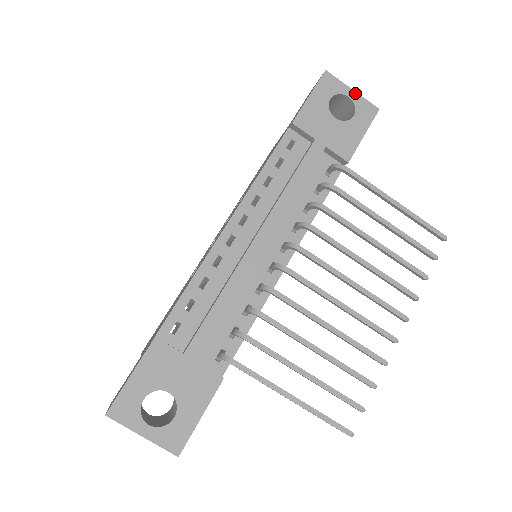
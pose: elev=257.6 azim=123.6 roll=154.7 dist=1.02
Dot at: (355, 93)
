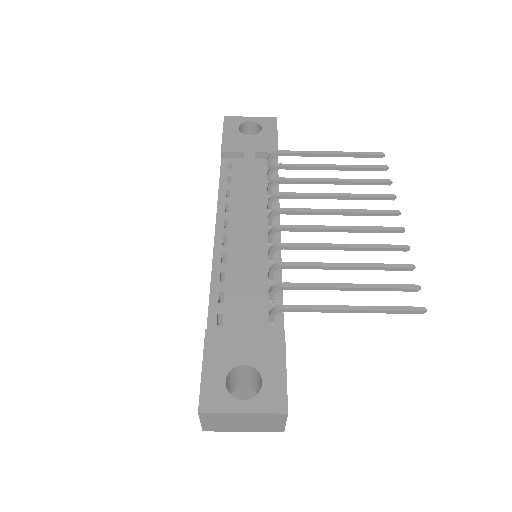
Dot at: (253, 118)
